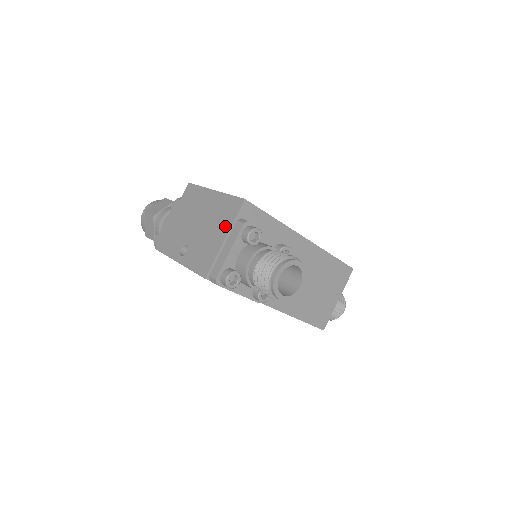
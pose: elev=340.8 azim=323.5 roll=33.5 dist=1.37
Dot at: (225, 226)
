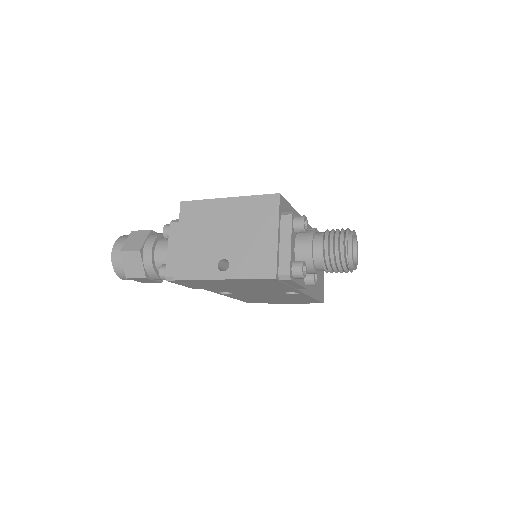
Dot at: (270, 224)
